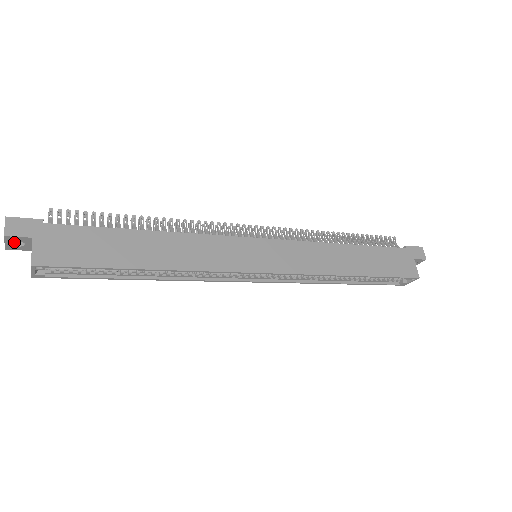
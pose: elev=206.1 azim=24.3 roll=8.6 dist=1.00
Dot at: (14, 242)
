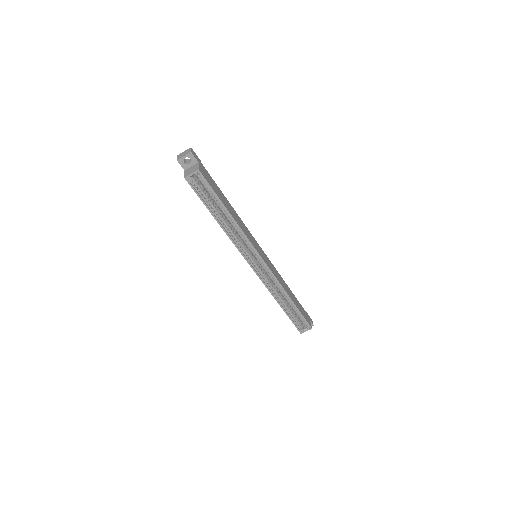
Dot at: (184, 160)
